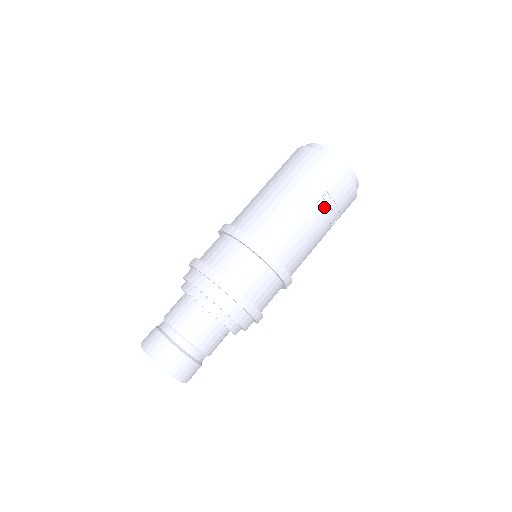
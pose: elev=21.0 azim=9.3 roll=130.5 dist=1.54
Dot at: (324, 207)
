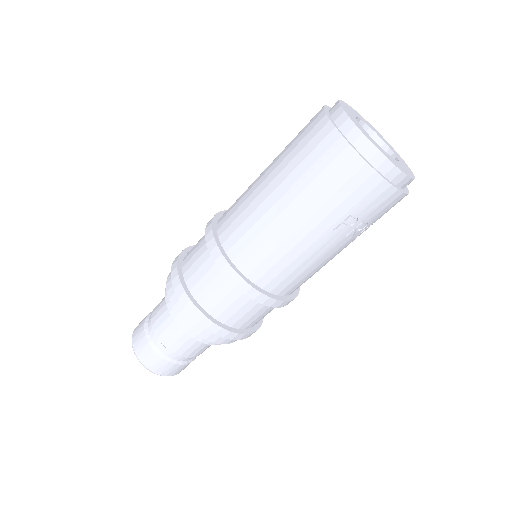
Dot at: (346, 231)
